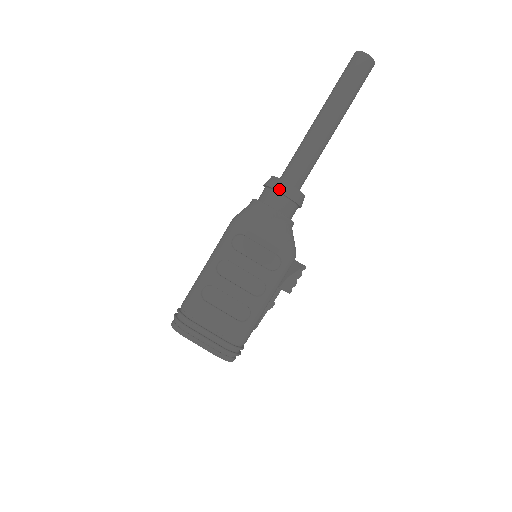
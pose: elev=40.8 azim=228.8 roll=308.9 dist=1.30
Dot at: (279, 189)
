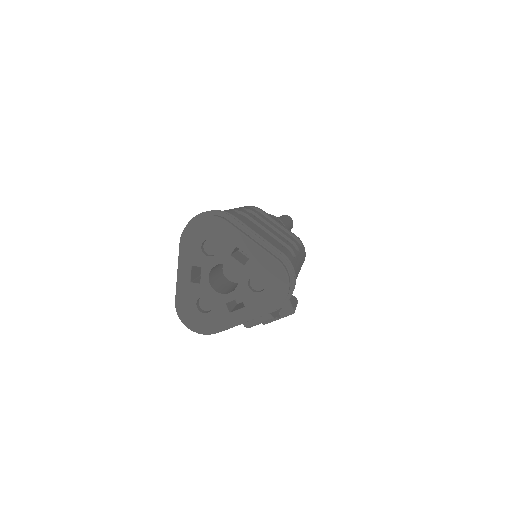
Dot at: (273, 215)
